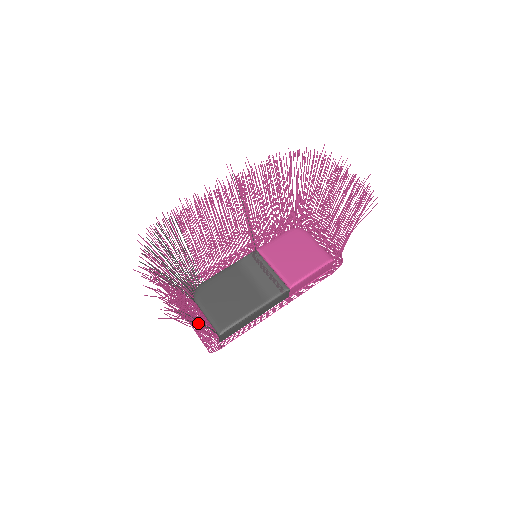
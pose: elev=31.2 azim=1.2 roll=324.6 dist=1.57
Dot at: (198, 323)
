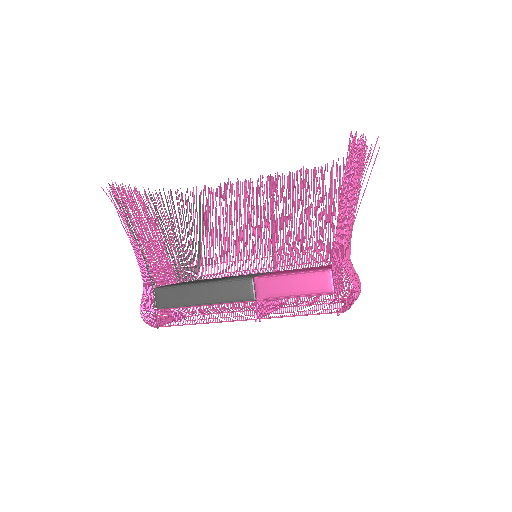
Dot at: occluded
